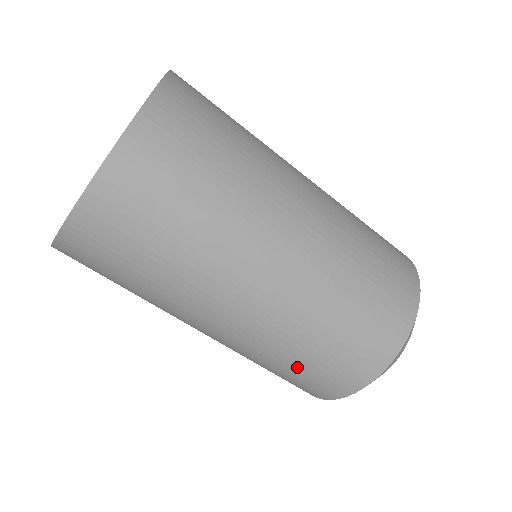
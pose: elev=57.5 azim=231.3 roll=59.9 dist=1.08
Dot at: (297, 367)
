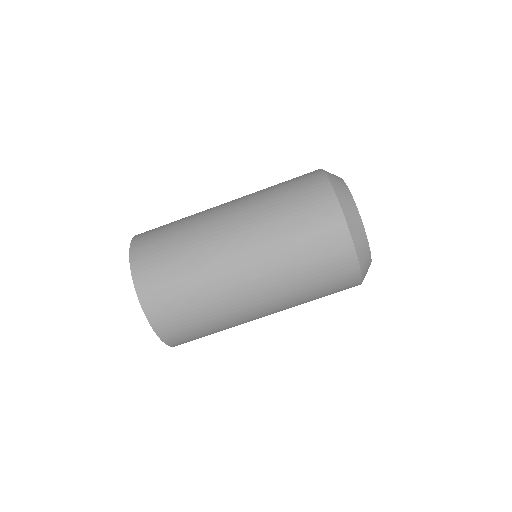
Dot at: (306, 257)
